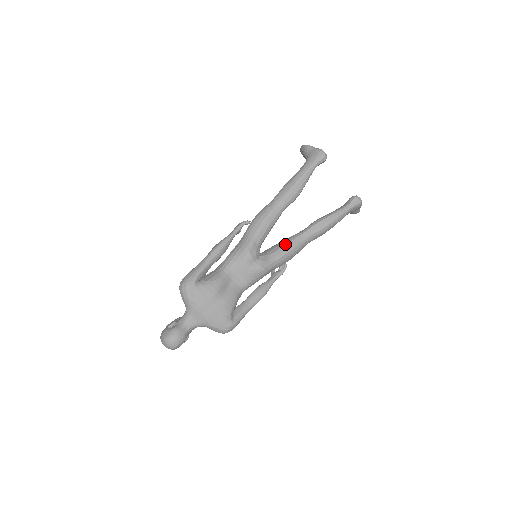
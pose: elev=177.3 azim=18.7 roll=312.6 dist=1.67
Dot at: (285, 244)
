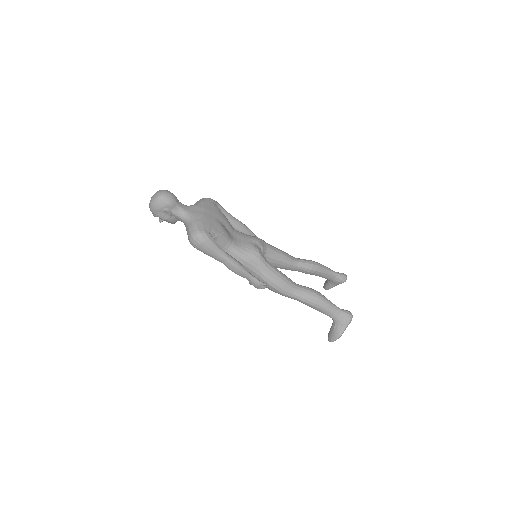
Dot at: (281, 272)
